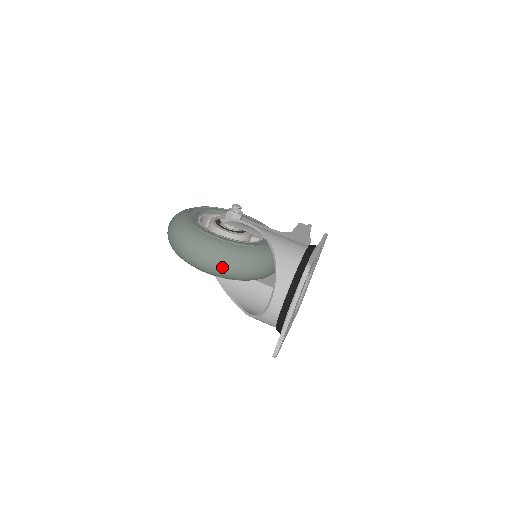
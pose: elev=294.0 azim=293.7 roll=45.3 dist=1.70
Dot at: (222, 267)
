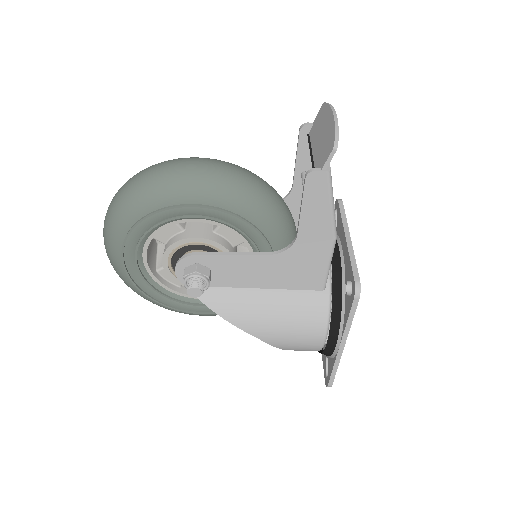
Dot at: occluded
